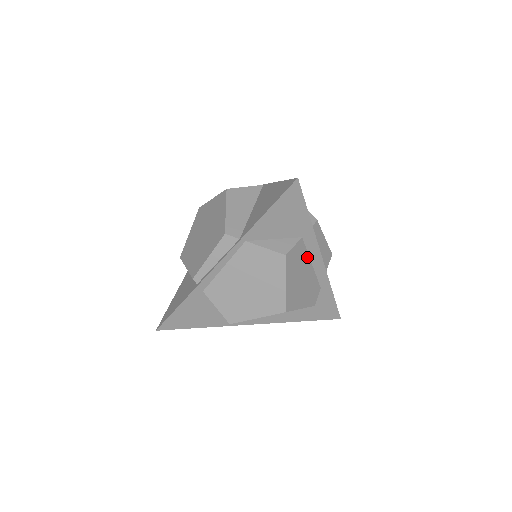
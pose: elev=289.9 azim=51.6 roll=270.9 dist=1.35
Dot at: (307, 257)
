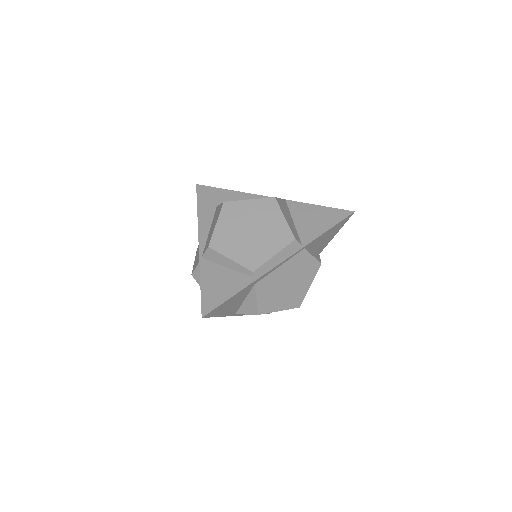
Dot at: occluded
